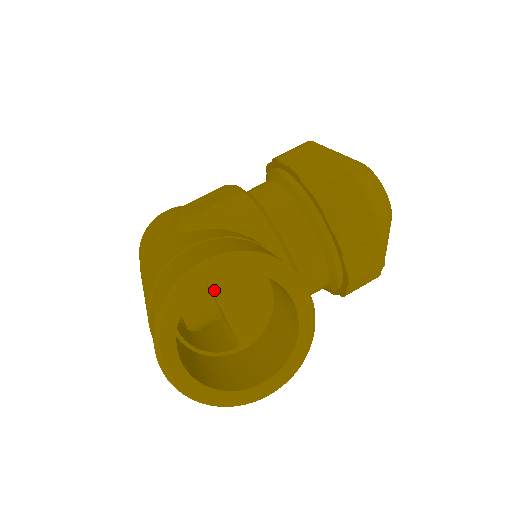
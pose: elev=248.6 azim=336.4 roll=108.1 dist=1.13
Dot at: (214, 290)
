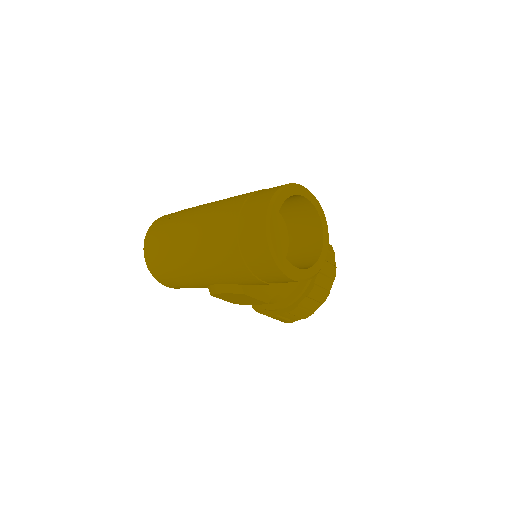
Dot at: occluded
